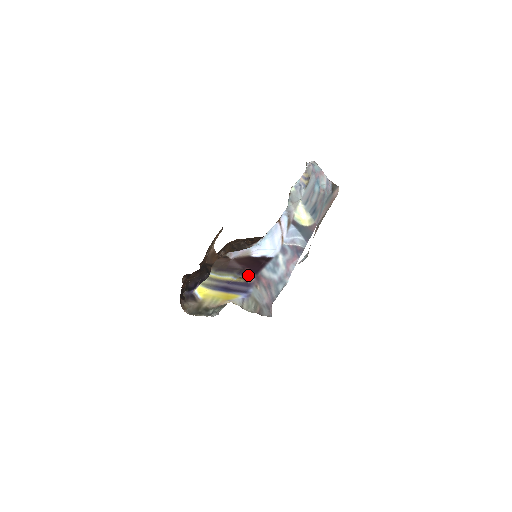
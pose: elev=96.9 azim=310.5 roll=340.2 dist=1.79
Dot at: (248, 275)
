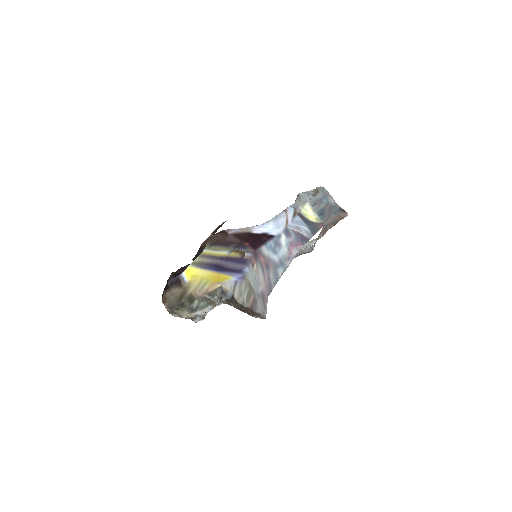
Dot at: (245, 249)
